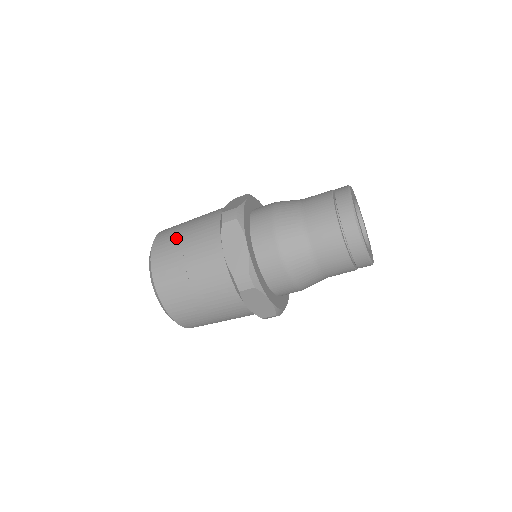
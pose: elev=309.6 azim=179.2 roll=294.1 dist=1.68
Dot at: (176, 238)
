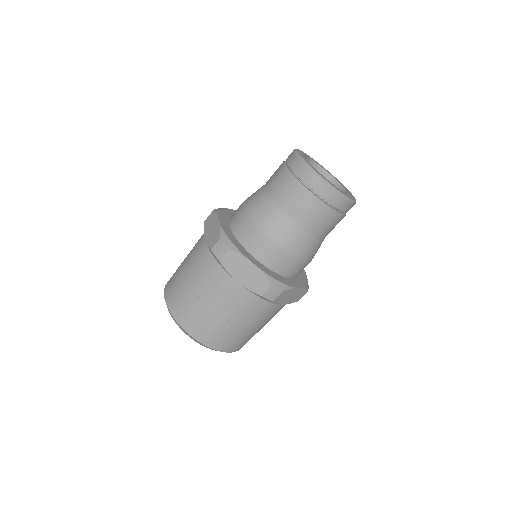
Dot at: occluded
